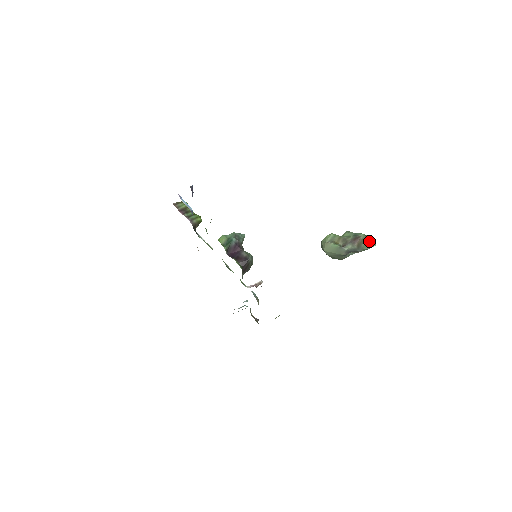
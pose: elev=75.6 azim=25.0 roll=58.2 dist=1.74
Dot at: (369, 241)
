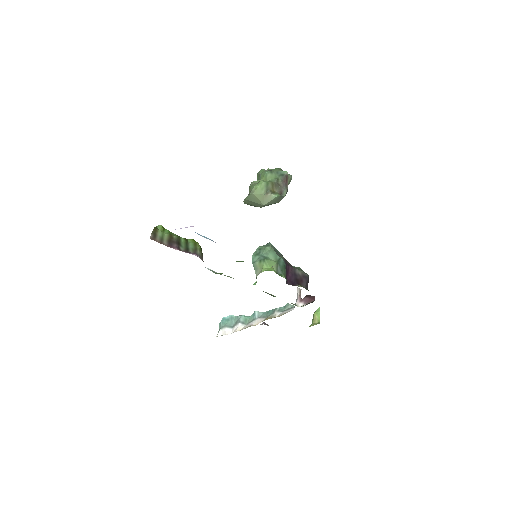
Dot at: occluded
